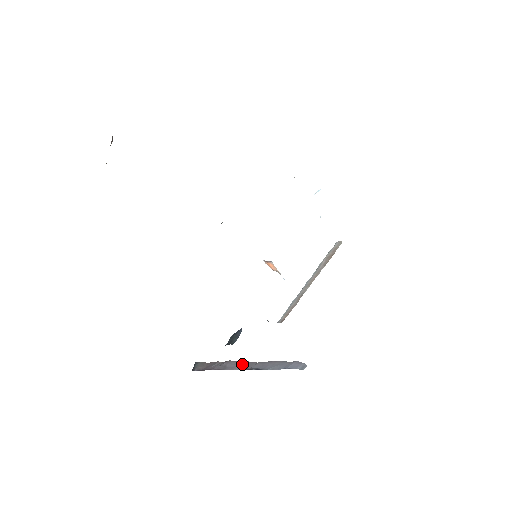
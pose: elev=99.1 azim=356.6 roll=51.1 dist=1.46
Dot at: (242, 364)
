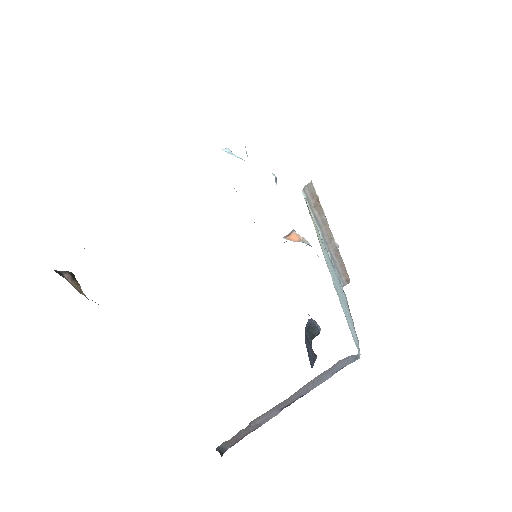
Dot at: (274, 410)
